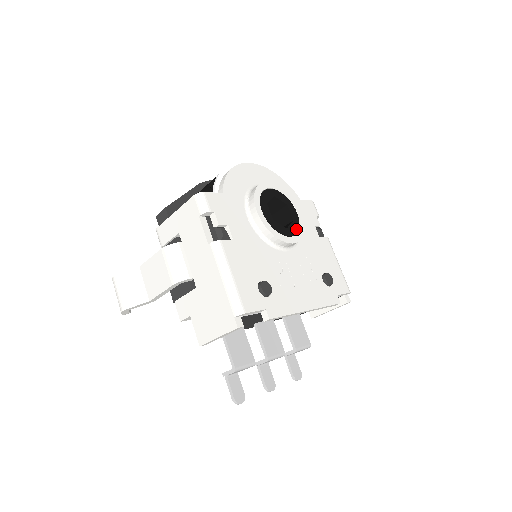
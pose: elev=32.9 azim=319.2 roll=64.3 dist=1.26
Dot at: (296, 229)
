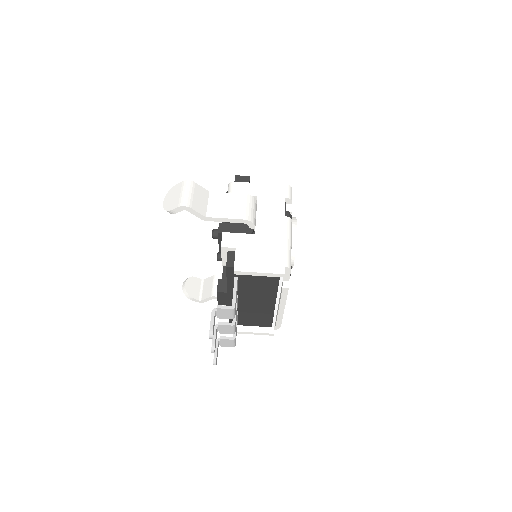
Dot at: occluded
